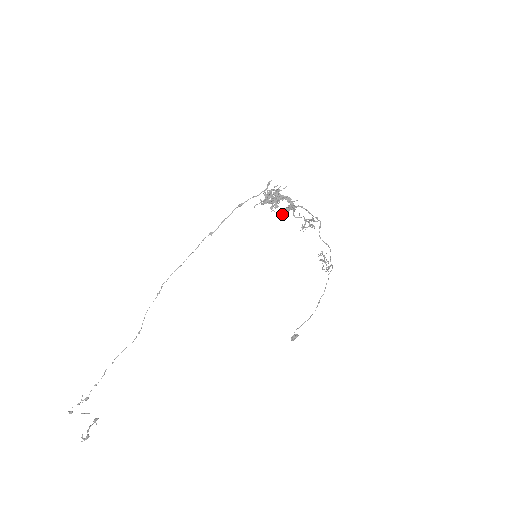
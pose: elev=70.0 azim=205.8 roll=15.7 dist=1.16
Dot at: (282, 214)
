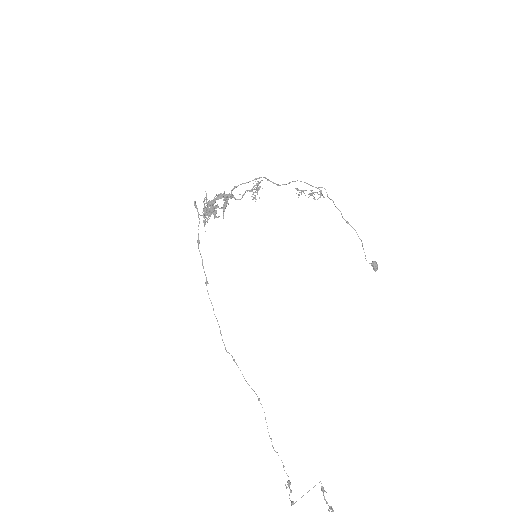
Dot at: (224, 211)
